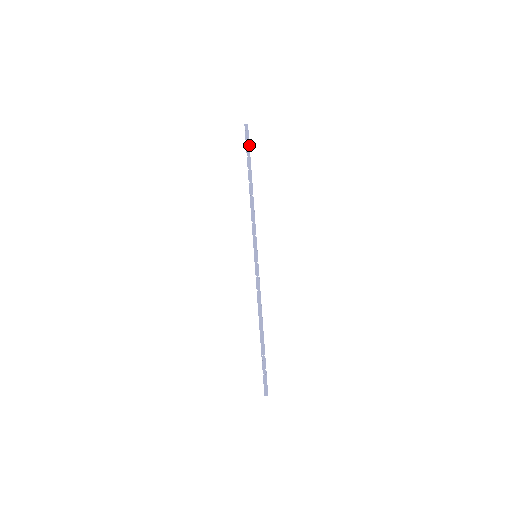
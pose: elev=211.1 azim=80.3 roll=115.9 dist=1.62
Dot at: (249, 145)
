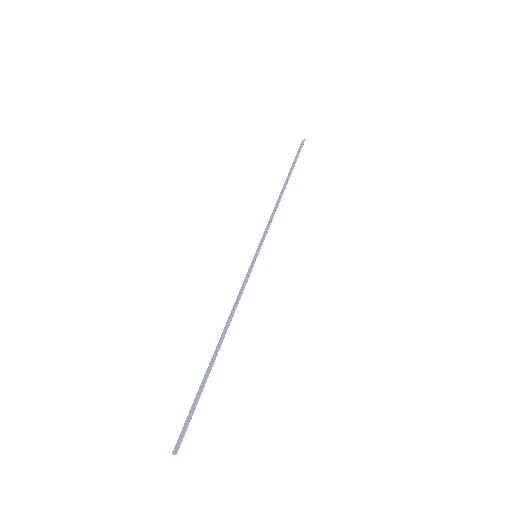
Dot at: (298, 154)
